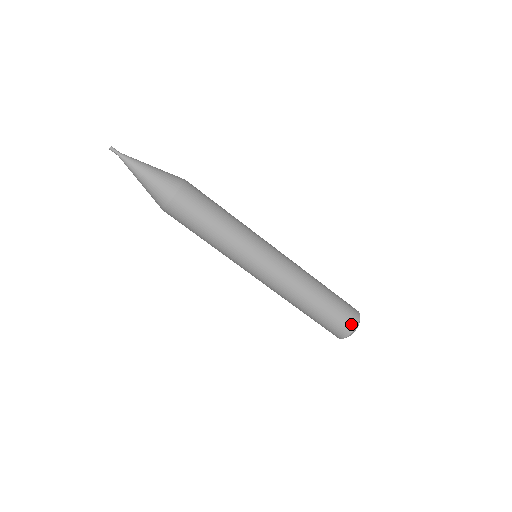
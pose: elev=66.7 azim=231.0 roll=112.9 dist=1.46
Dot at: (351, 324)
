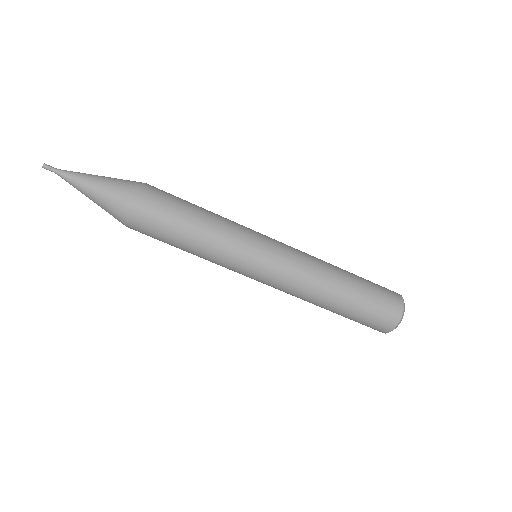
Dot at: (397, 302)
